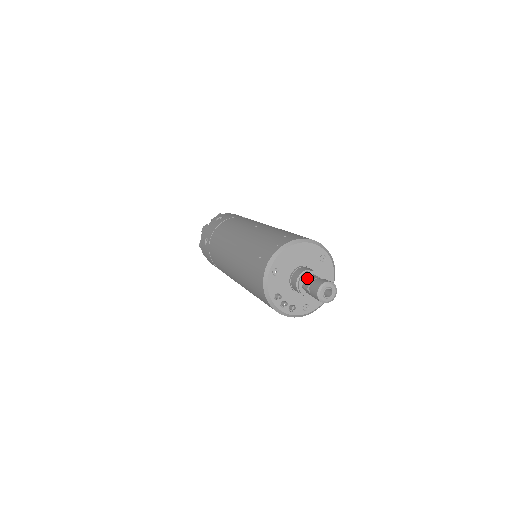
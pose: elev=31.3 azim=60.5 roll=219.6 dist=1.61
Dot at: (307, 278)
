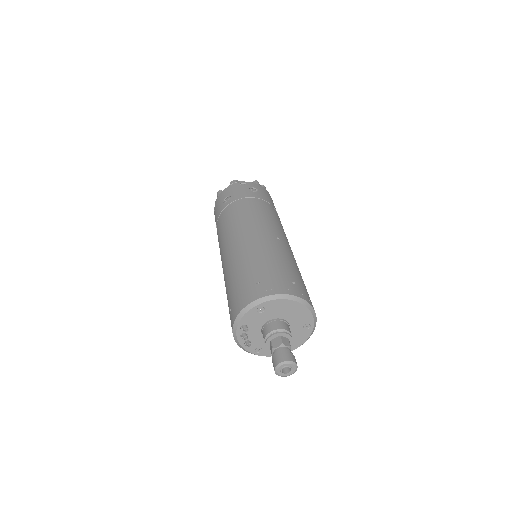
Dot at: (281, 339)
